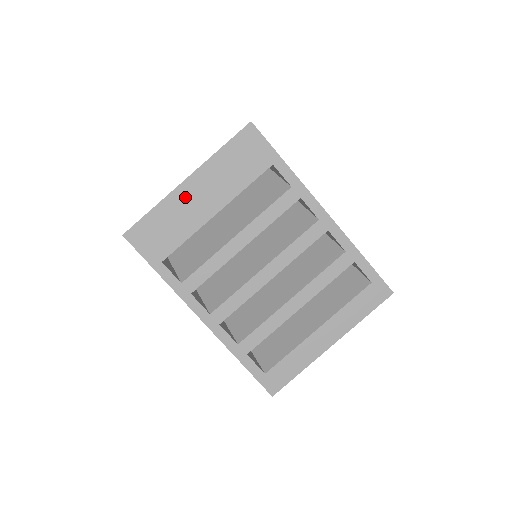
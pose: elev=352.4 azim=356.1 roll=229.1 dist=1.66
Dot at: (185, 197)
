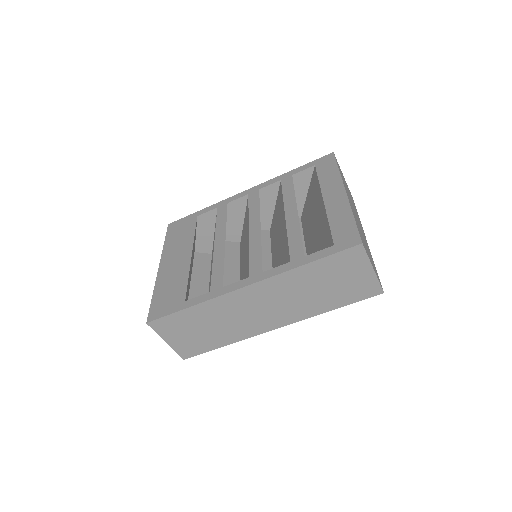
Dot at: (166, 271)
